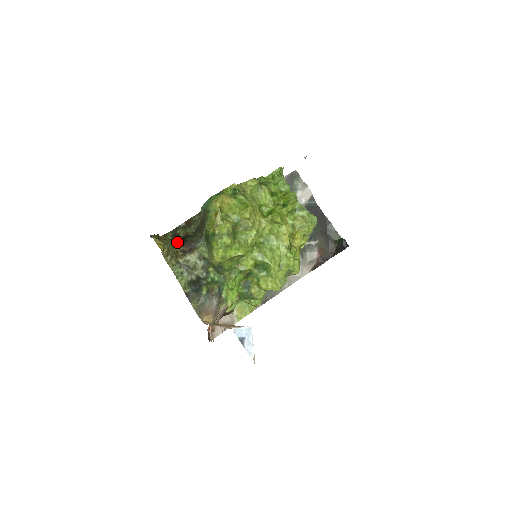
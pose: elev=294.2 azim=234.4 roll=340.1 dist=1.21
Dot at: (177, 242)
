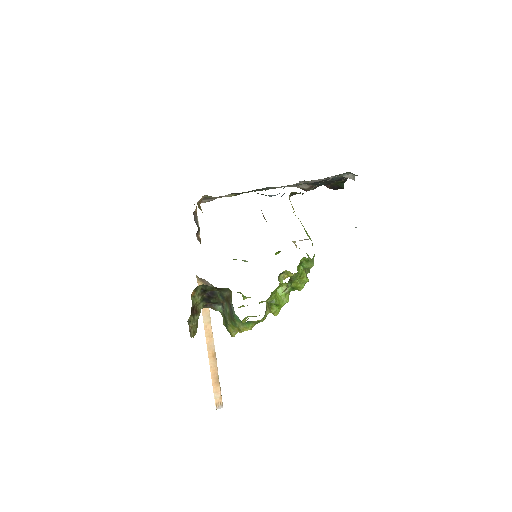
Dot at: (203, 295)
